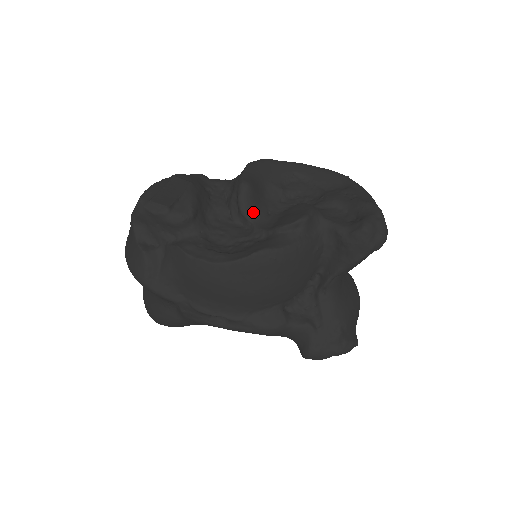
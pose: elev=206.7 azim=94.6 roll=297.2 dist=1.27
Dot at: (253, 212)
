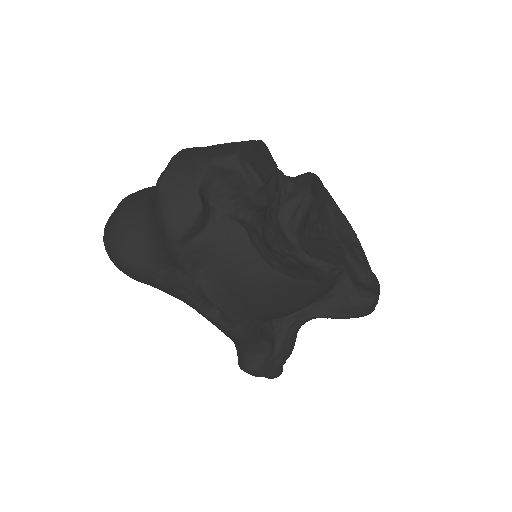
Dot at: (302, 228)
